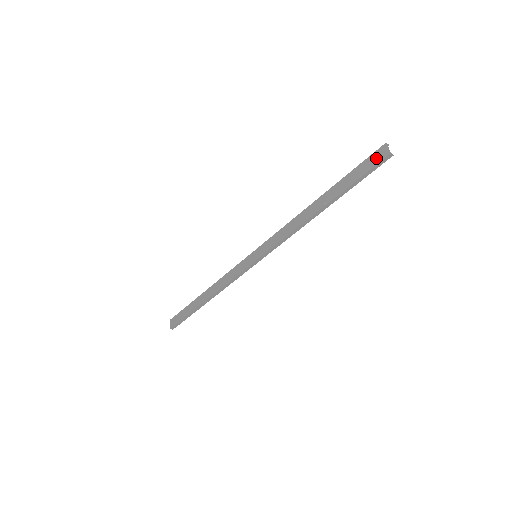
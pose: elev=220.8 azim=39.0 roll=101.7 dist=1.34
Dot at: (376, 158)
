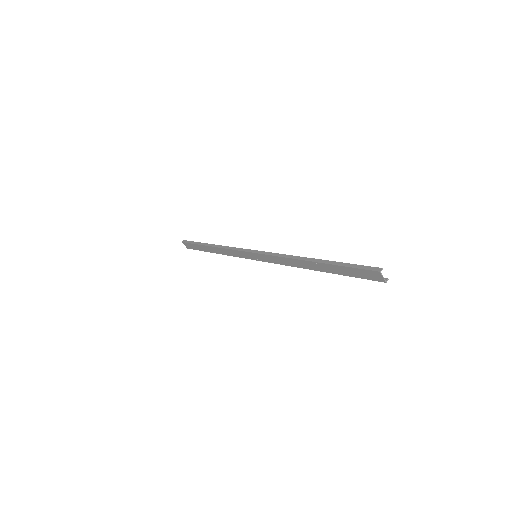
Dot at: (370, 276)
